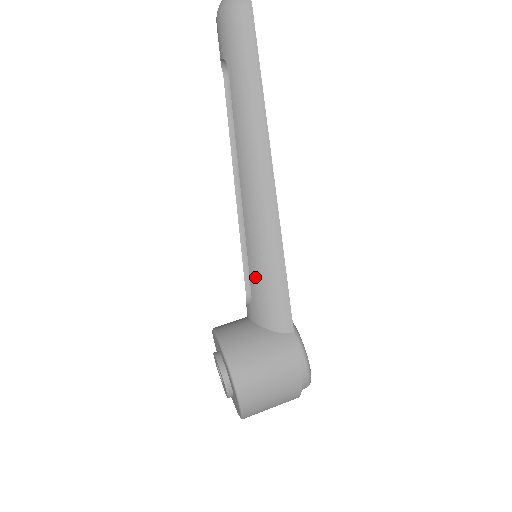
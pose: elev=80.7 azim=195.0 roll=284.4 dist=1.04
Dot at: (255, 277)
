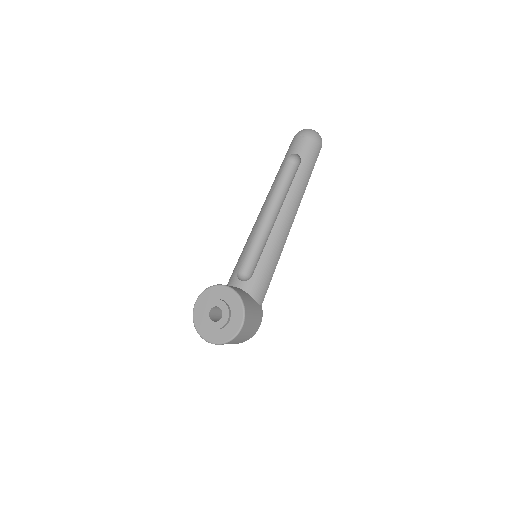
Dot at: (261, 268)
